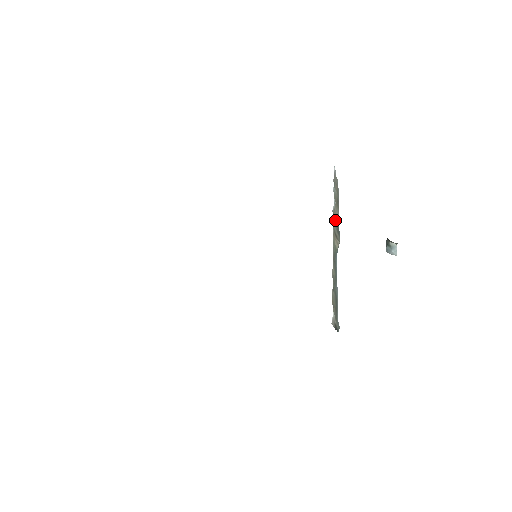
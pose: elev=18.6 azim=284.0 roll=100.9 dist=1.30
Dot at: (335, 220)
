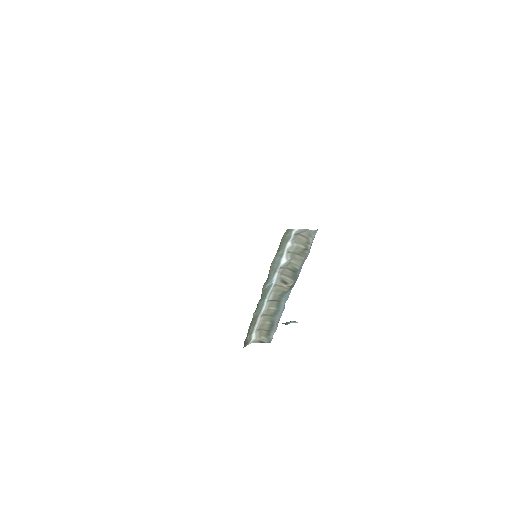
Dot at: (290, 270)
